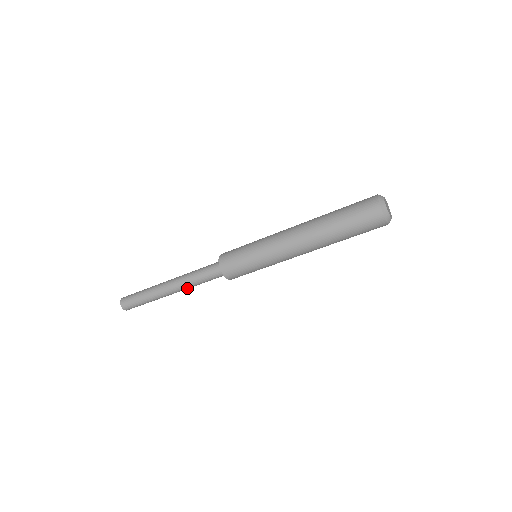
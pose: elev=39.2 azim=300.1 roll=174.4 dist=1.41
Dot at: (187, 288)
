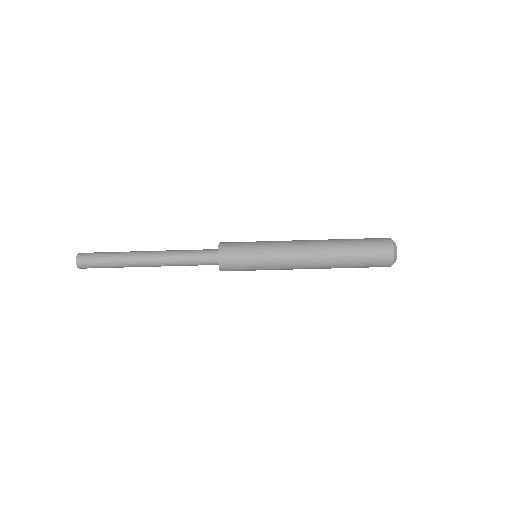
Dot at: (167, 265)
